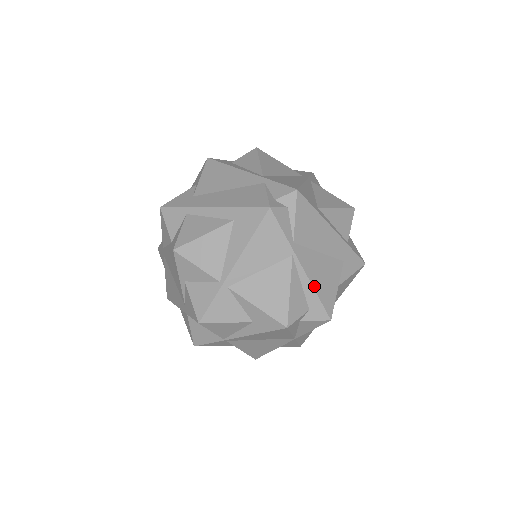
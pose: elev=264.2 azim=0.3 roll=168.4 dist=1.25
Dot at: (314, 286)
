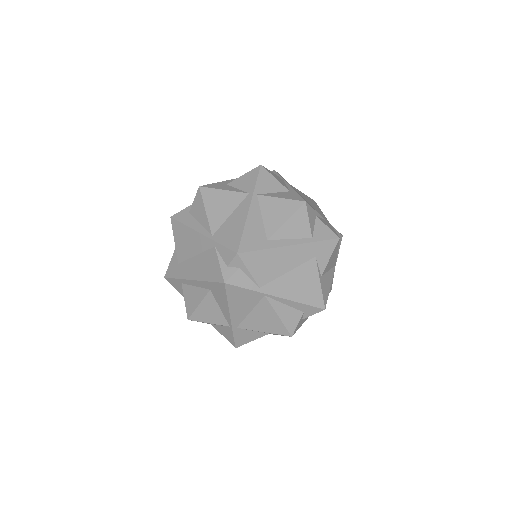
Dot at: (296, 300)
